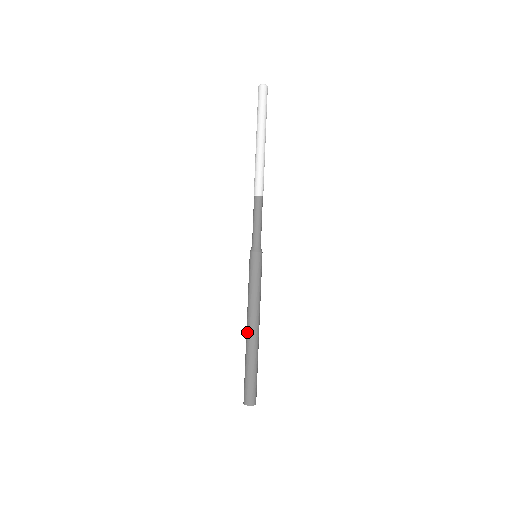
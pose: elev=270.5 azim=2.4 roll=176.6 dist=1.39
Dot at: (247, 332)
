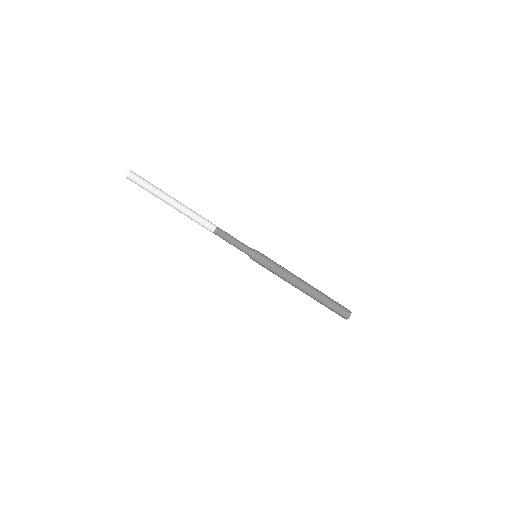
Dot at: (303, 292)
